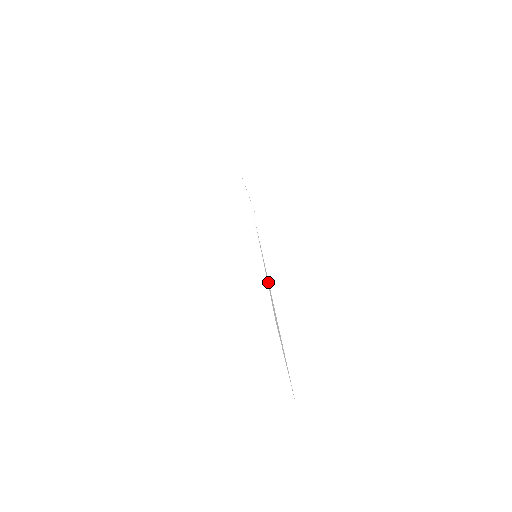
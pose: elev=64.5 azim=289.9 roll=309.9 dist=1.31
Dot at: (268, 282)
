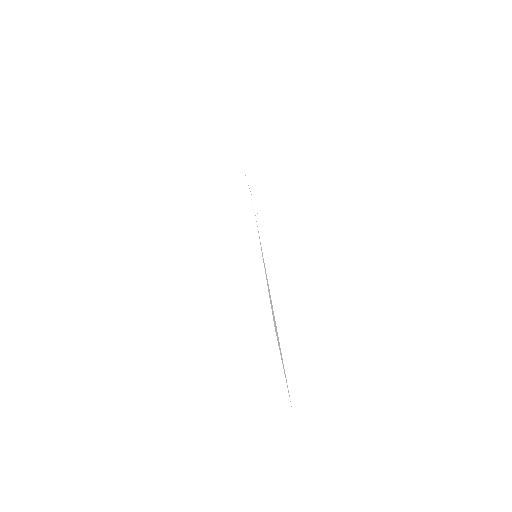
Dot at: (268, 284)
